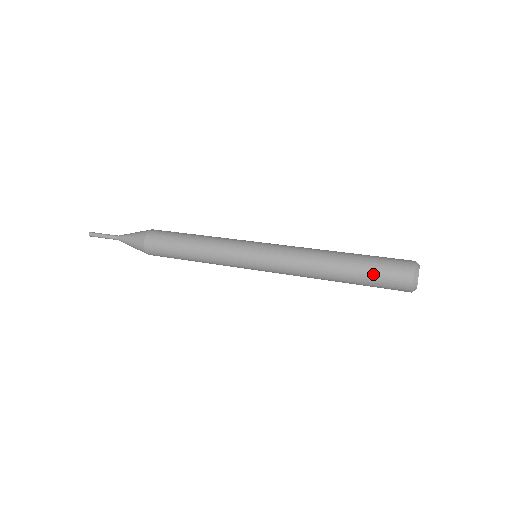
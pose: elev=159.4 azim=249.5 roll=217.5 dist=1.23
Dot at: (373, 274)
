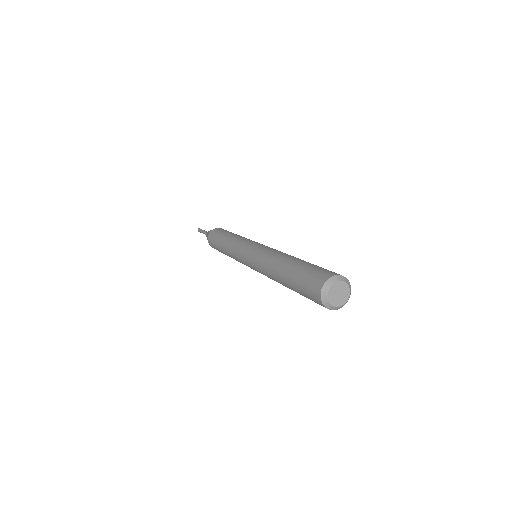
Dot at: (302, 273)
